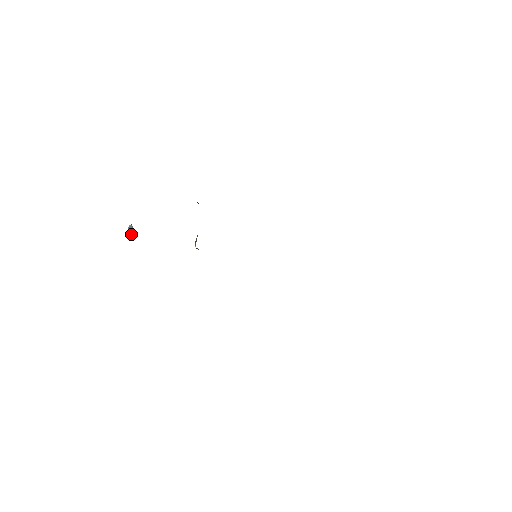
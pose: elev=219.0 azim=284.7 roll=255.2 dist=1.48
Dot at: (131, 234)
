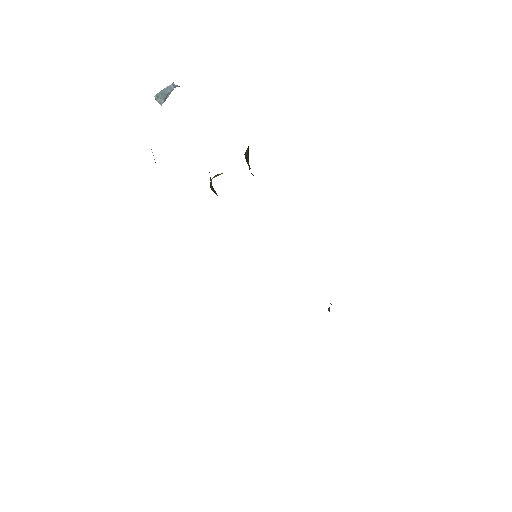
Dot at: (157, 98)
